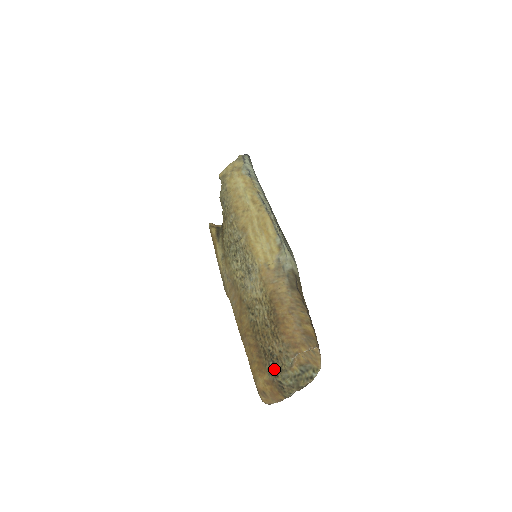
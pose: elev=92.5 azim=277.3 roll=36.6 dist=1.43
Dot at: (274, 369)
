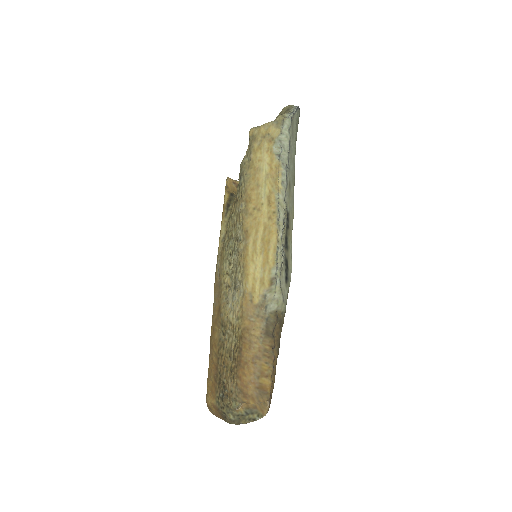
Dot at: (222, 401)
